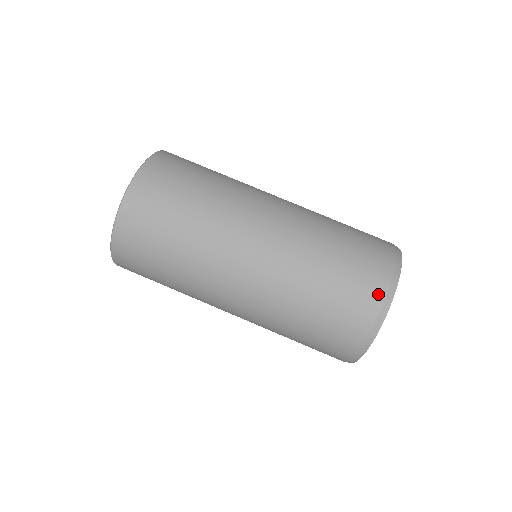
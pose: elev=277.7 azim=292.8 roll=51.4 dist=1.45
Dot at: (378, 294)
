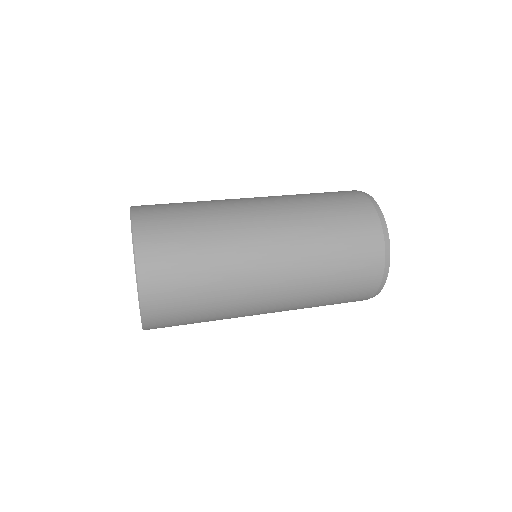
Dot at: (376, 228)
